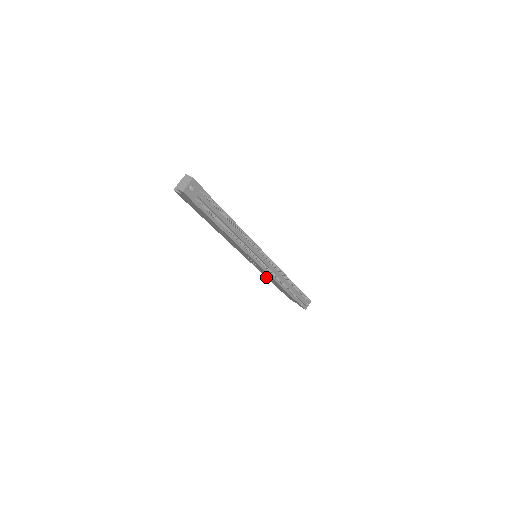
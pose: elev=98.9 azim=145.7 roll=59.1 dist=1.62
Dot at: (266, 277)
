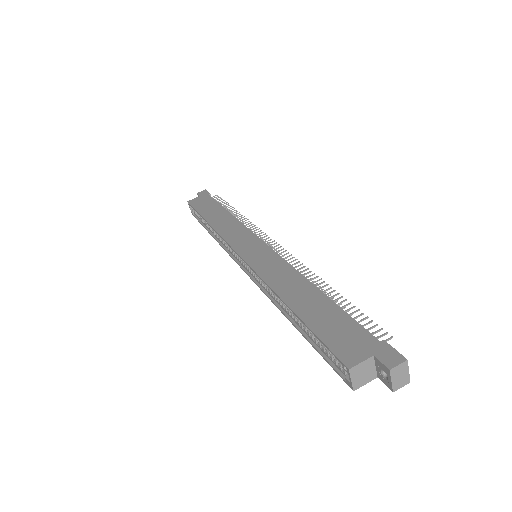
Dot at: occluded
